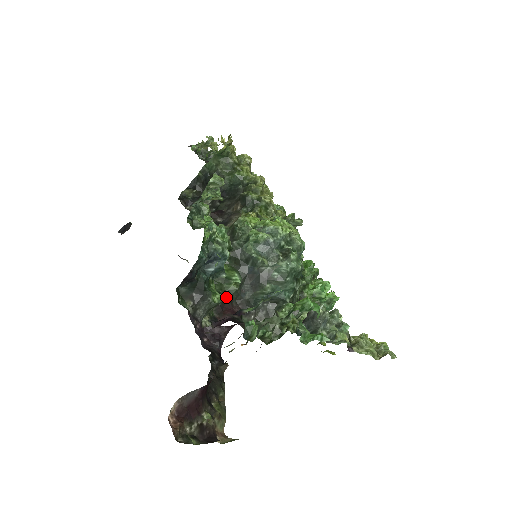
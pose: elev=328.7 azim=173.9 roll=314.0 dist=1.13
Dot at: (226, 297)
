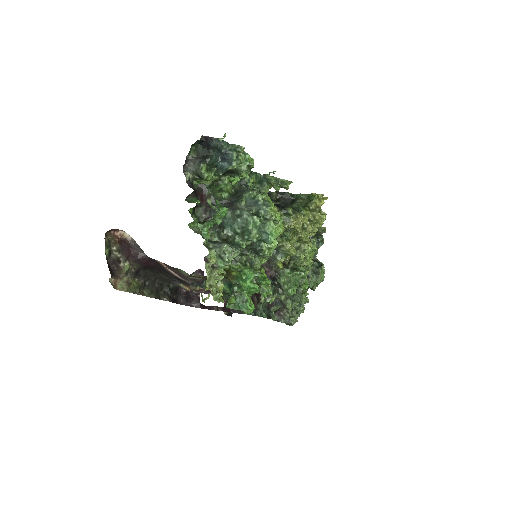
Dot at: occluded
